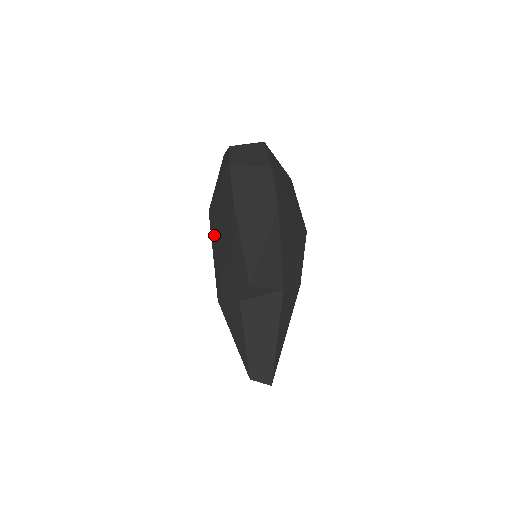
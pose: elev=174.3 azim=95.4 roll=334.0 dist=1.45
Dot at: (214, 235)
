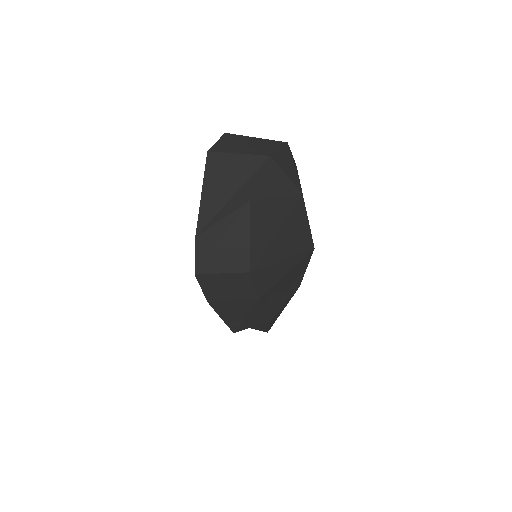
Dot at: occluded
